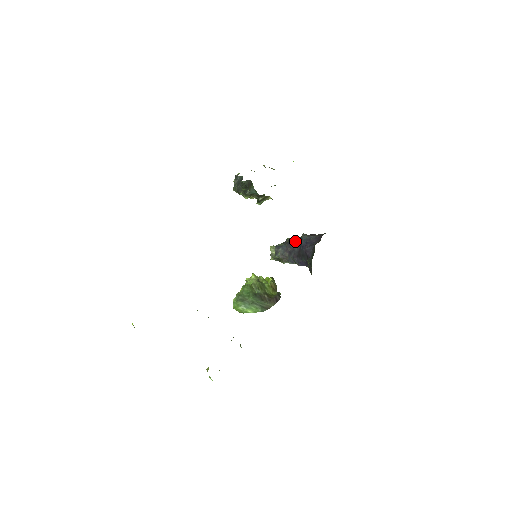
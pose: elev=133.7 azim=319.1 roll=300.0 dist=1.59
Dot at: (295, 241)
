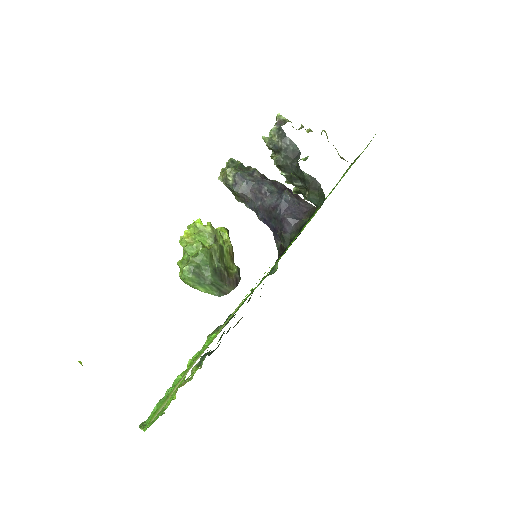
Dot at: (270, 188)
